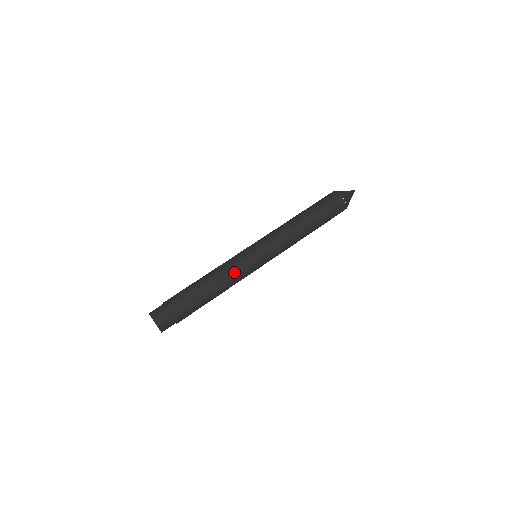
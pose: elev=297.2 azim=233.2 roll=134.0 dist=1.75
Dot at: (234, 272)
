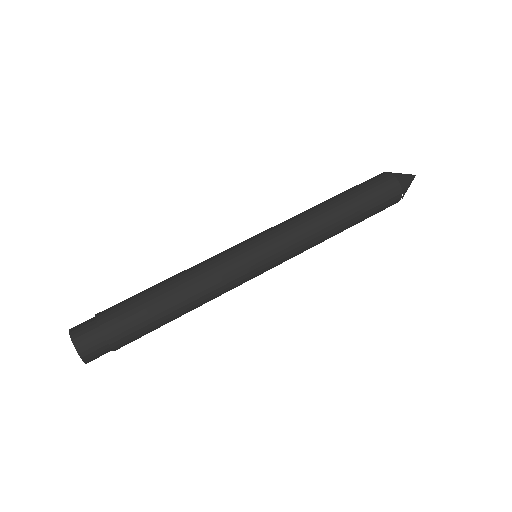
Dot at: (217, 277)
